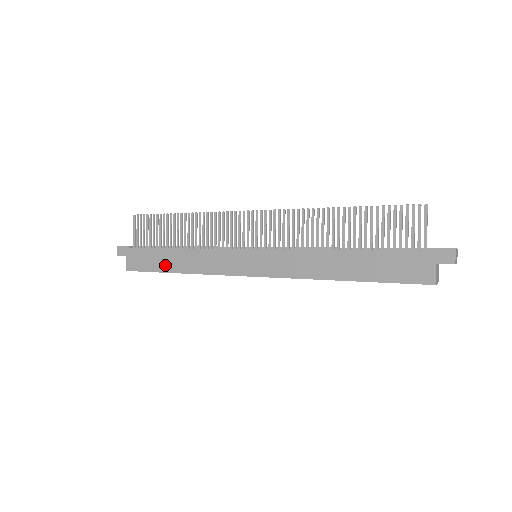
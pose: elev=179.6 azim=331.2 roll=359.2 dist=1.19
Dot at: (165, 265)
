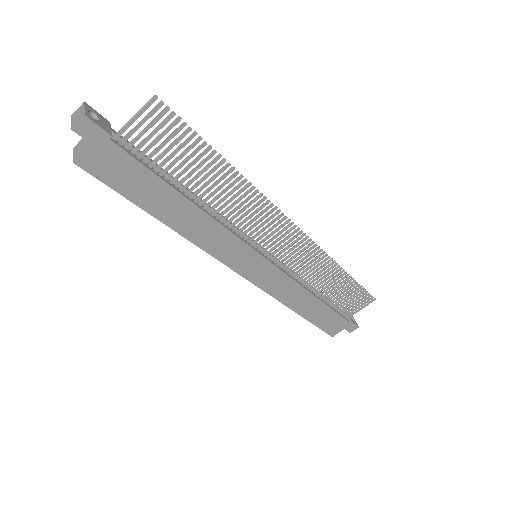
Dot at: (154, 204)
